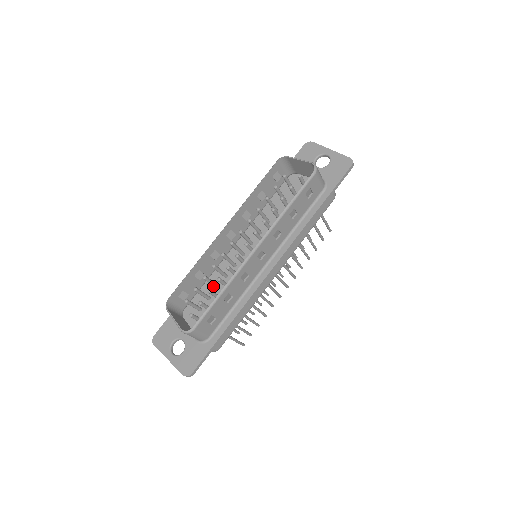
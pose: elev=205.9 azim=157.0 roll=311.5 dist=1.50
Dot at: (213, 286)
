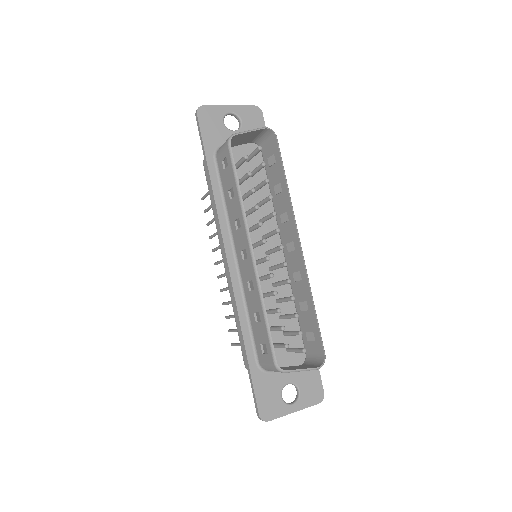
Dot at: occluded
